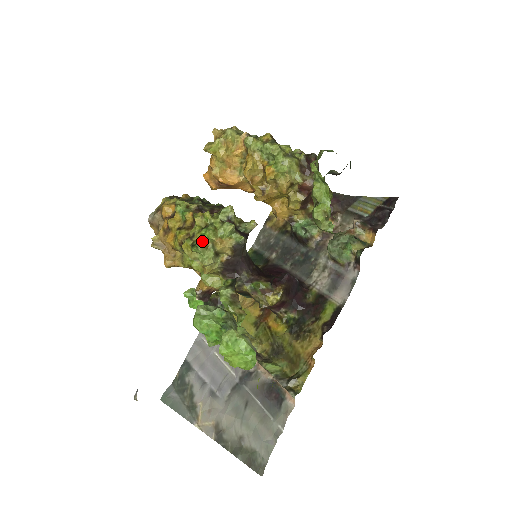
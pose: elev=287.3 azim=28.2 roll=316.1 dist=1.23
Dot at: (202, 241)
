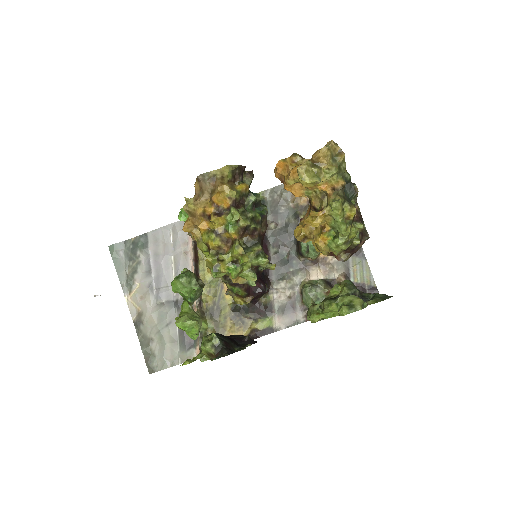
Dot at: (224, 272)
